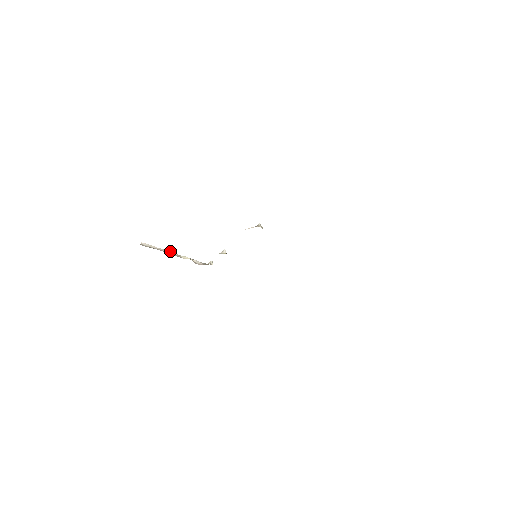
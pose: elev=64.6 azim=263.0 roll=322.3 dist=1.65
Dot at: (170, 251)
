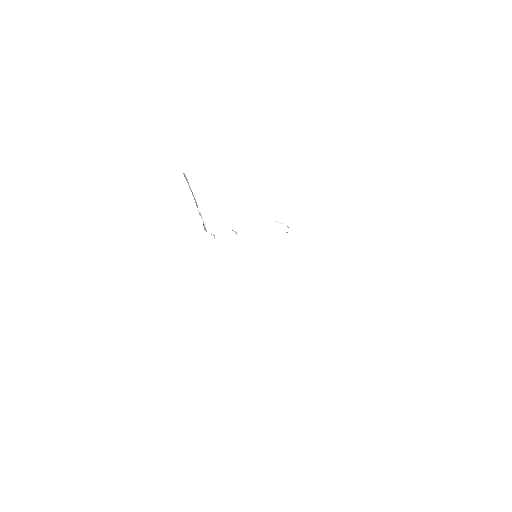
Dot at: occluded
